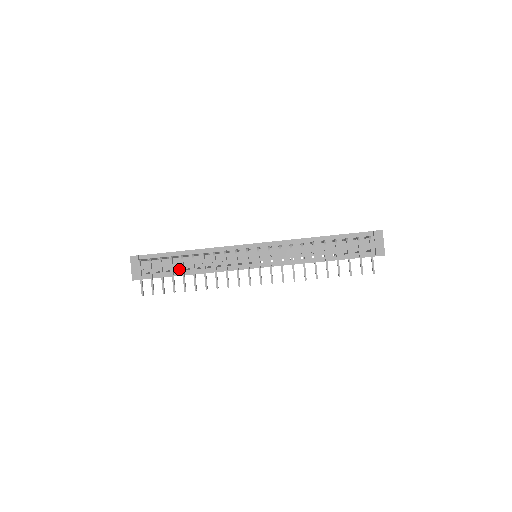
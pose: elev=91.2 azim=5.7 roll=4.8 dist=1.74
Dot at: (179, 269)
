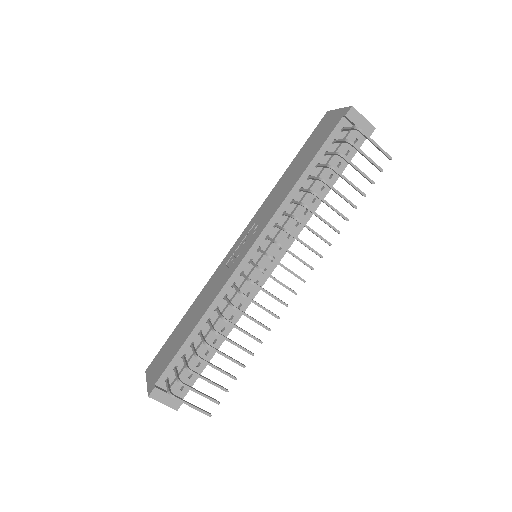
Dot at: occluded
